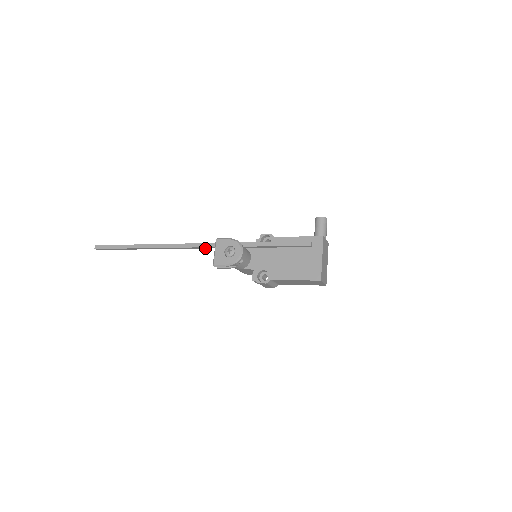
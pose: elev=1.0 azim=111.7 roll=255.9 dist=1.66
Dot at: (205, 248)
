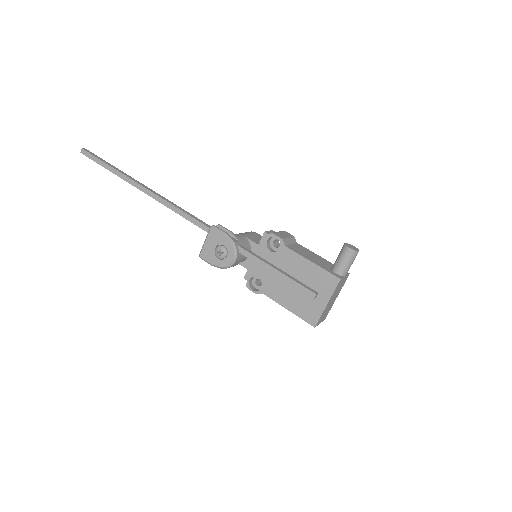
Dot at: (198, 224)
